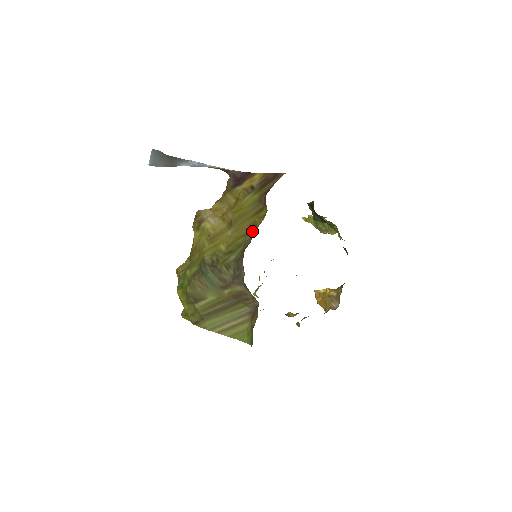
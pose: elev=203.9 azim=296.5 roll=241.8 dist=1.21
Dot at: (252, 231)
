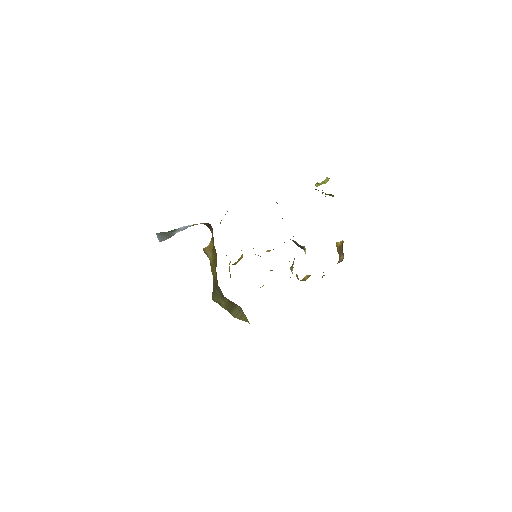
Dot at: occluded
